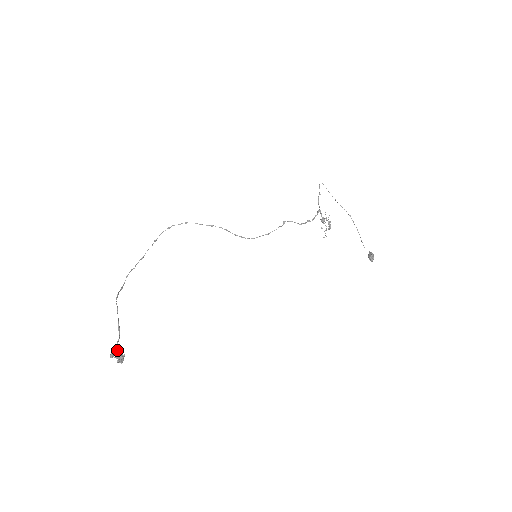
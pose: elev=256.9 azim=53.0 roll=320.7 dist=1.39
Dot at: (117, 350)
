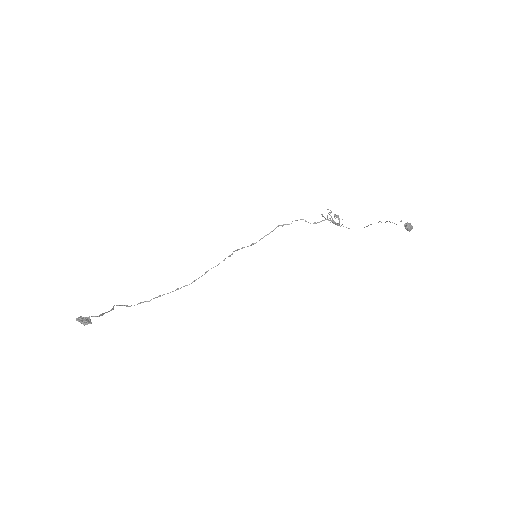
Dot at: (86, 317)
